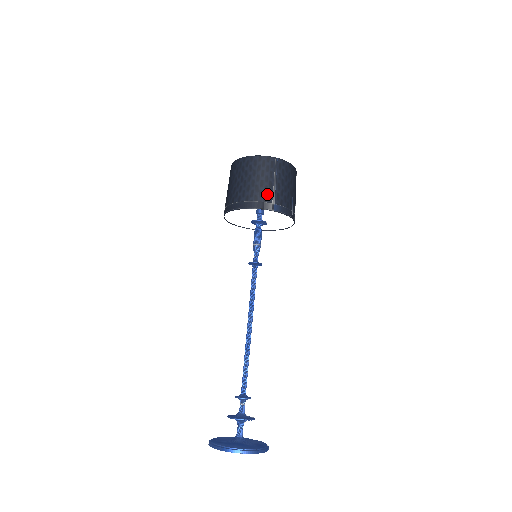
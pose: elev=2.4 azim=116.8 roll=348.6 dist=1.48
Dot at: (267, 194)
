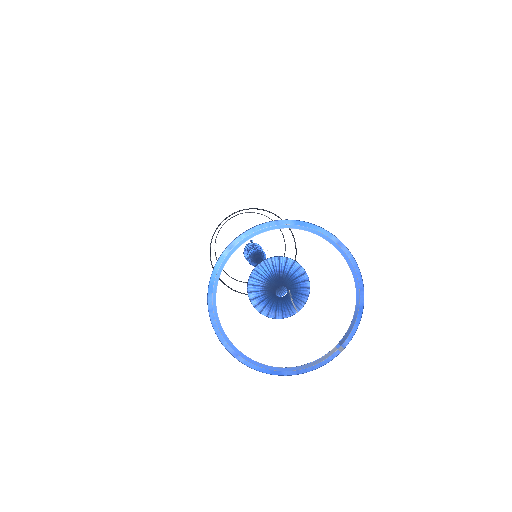
Dot at: occluded
